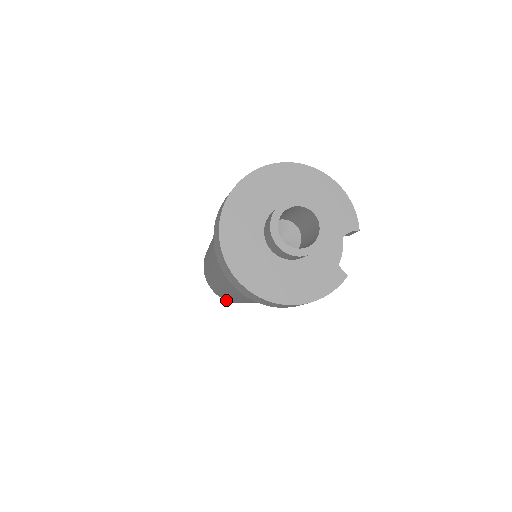
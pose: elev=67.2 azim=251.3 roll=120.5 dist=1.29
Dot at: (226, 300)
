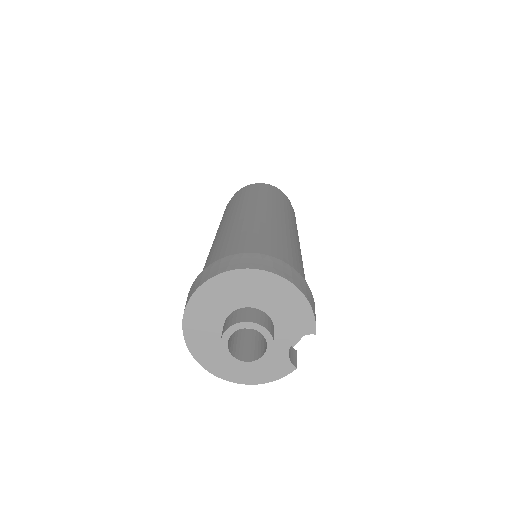
Dot at: occluded
